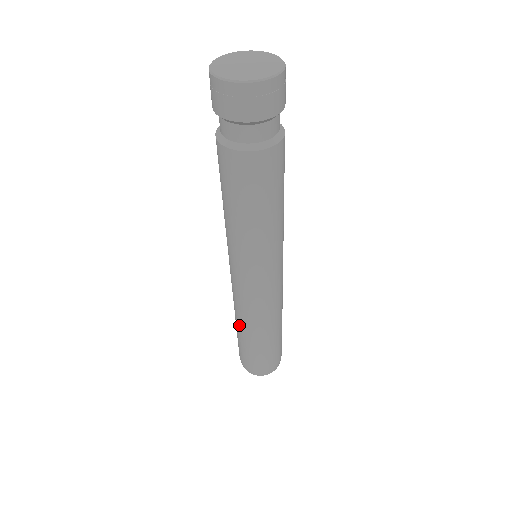
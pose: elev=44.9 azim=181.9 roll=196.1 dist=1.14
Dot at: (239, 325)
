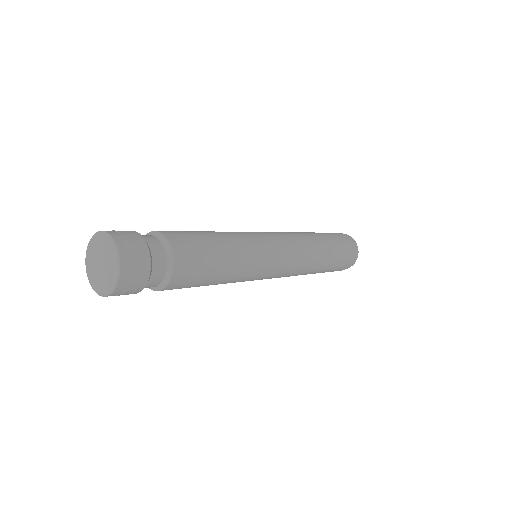
Dot at: occluded
